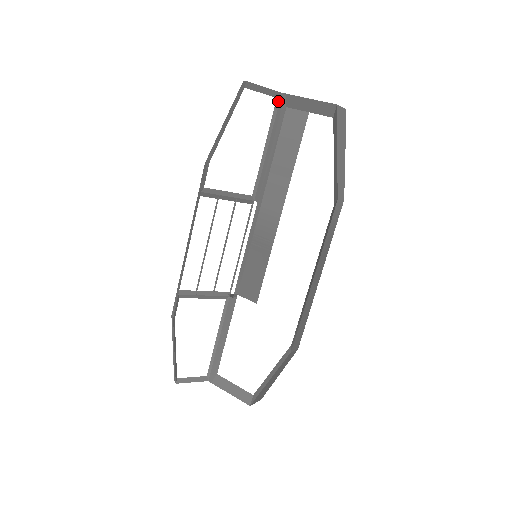
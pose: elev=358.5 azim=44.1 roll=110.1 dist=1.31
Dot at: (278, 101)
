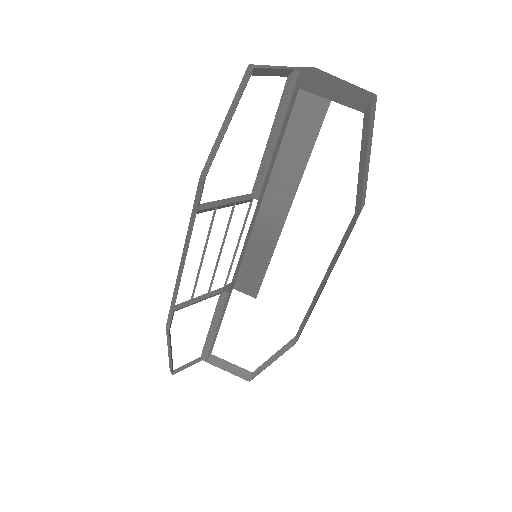
Dot at: (289, 81)
